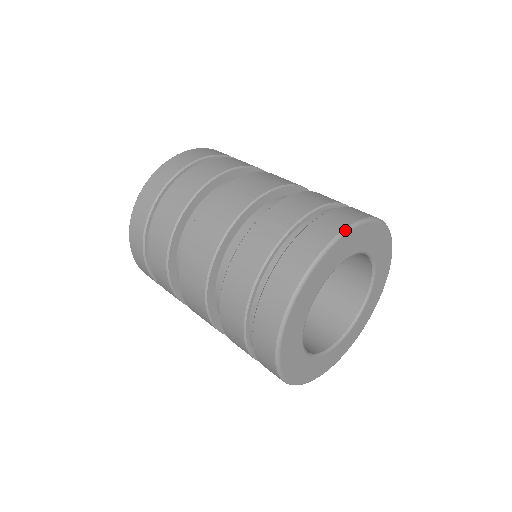
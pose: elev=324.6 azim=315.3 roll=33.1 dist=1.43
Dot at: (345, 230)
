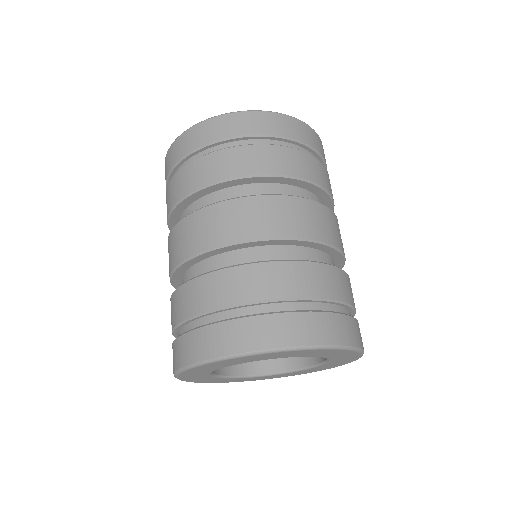
Dot at: (185, 368)
